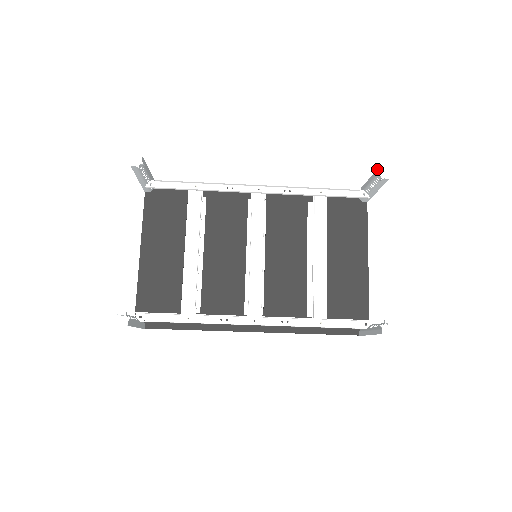
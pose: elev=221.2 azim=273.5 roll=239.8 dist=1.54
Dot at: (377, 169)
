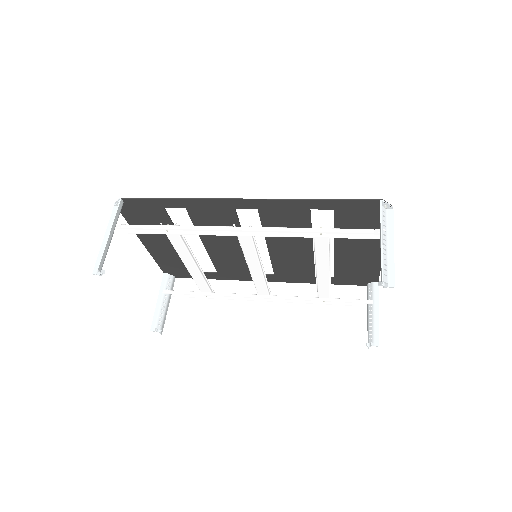
Dot at: (381, 277)
